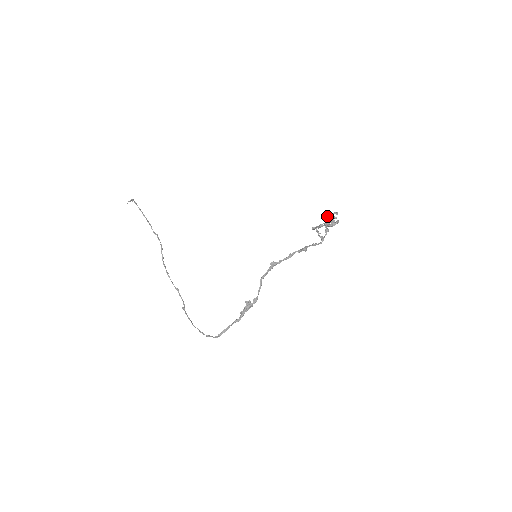
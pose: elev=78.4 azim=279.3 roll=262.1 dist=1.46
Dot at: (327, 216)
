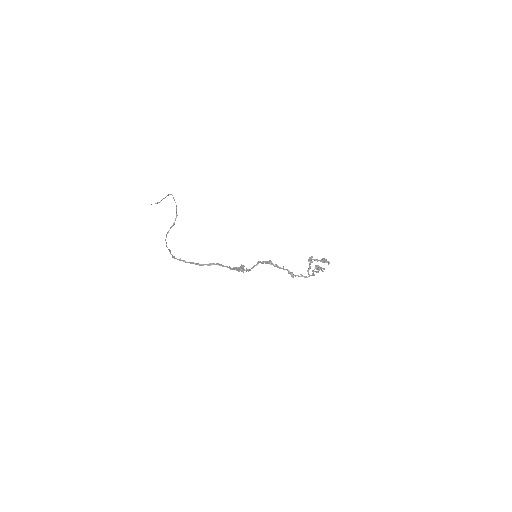
Dot at: (316, 268)
